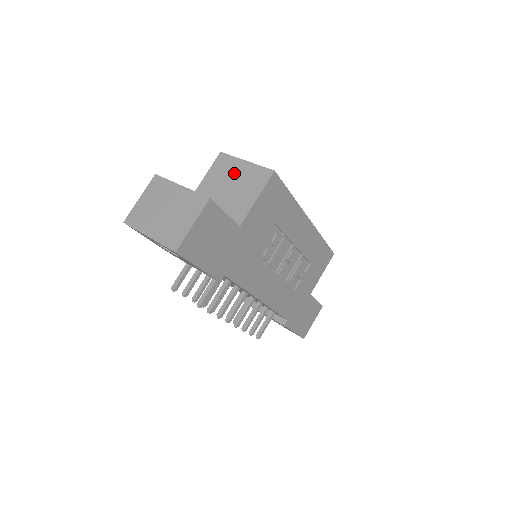
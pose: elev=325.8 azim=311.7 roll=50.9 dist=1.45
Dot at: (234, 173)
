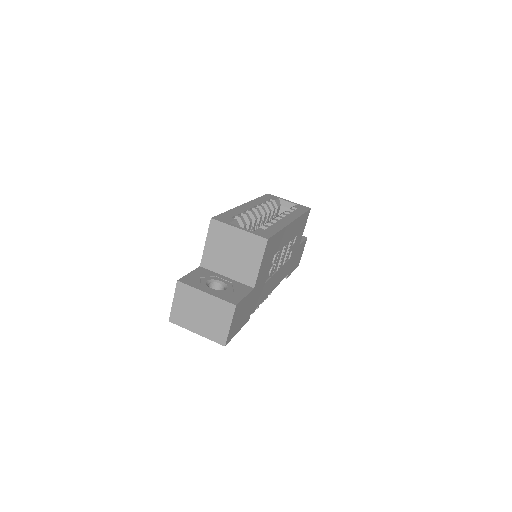
Dot at: (232, 240)
